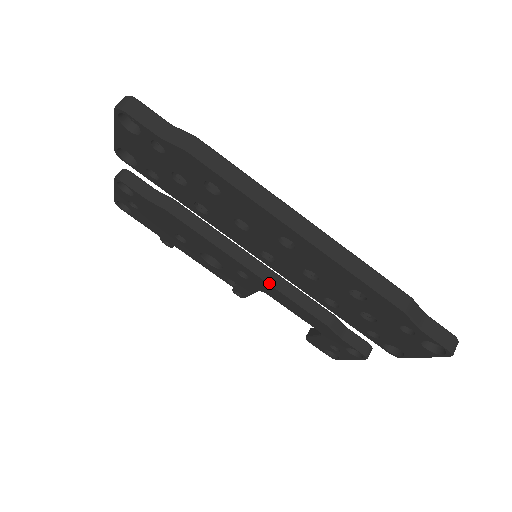
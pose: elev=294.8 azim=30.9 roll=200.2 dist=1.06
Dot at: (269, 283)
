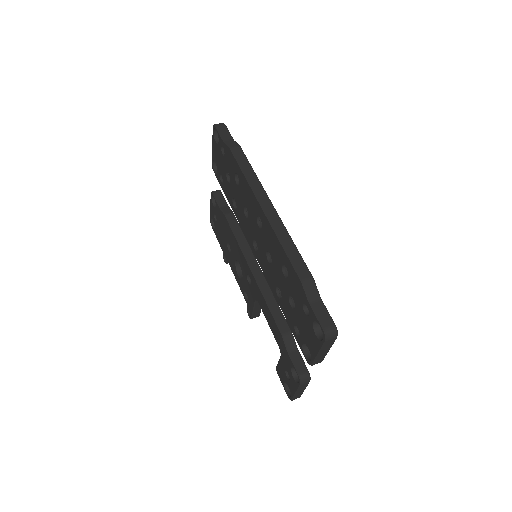
Dot at: (258, 284)
